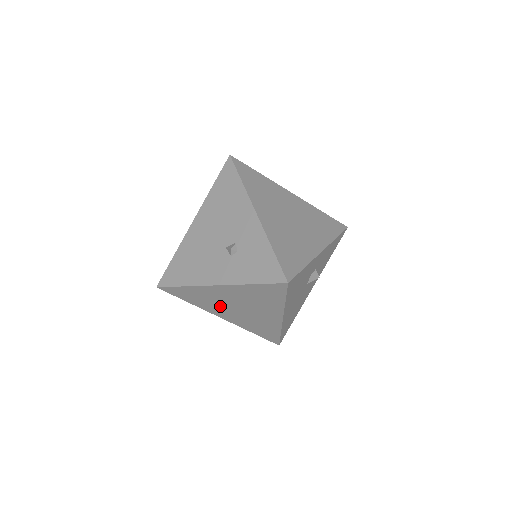
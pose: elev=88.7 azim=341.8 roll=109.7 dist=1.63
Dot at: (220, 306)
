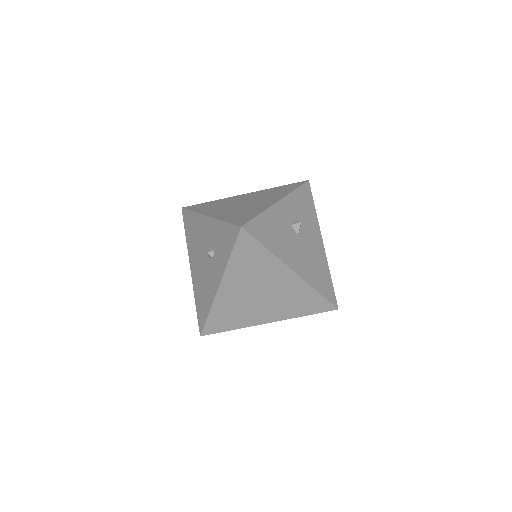
Dot at: (250, 309)
